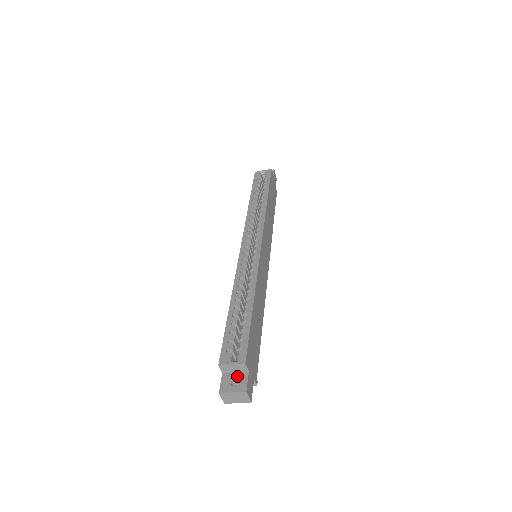
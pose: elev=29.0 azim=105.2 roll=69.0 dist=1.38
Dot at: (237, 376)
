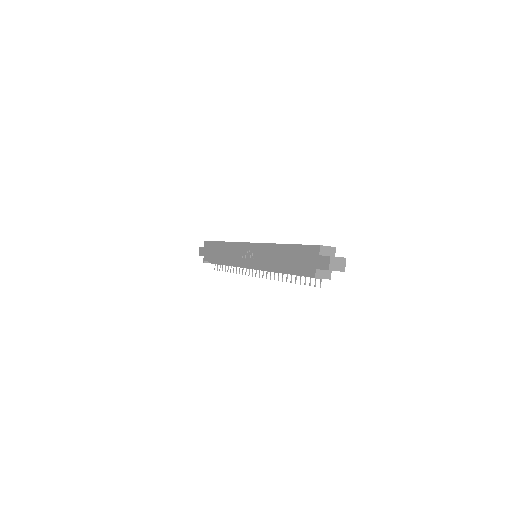
Dot at: occluded
